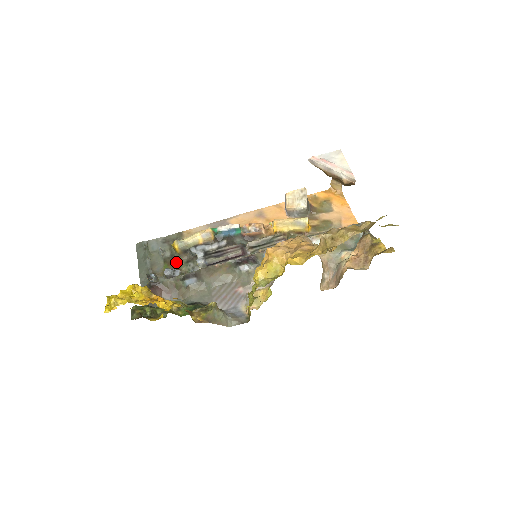
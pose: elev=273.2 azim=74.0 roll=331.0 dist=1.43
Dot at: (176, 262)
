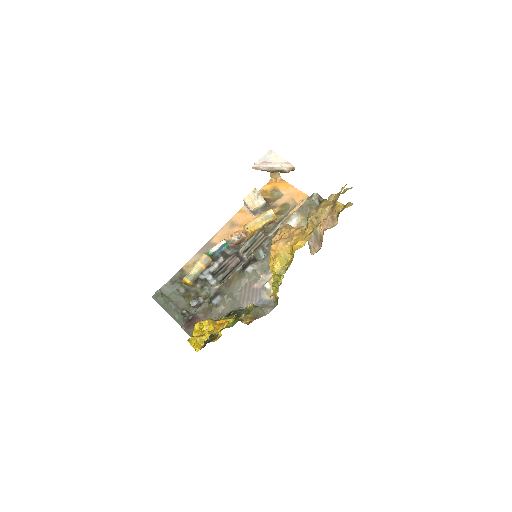
Dot at: (193, 293)
